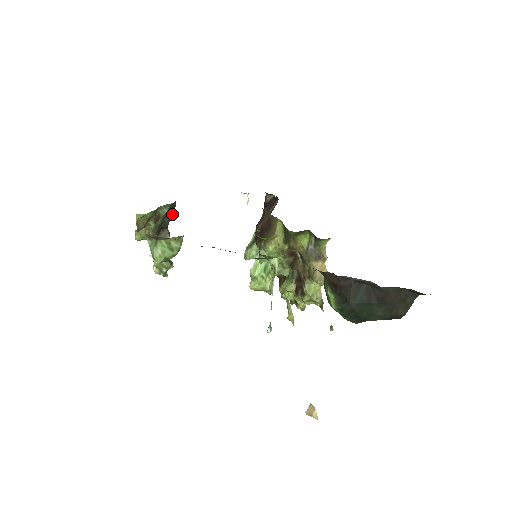
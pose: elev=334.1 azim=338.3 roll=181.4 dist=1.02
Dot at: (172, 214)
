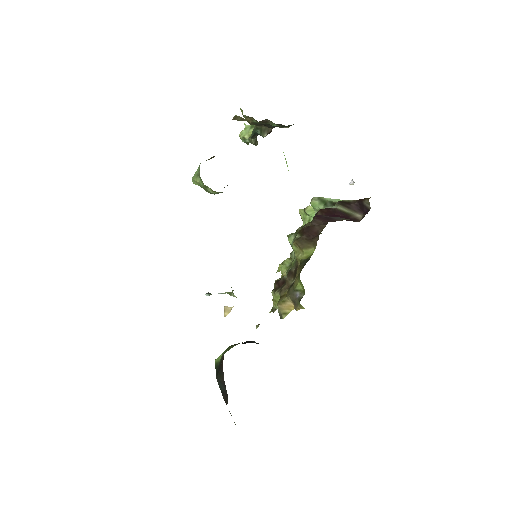
Dot at: occluded
